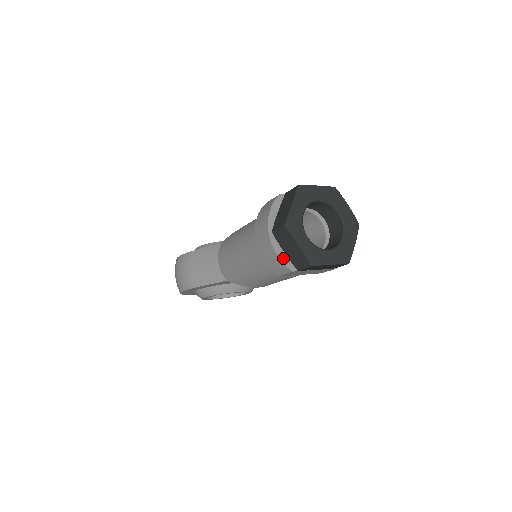
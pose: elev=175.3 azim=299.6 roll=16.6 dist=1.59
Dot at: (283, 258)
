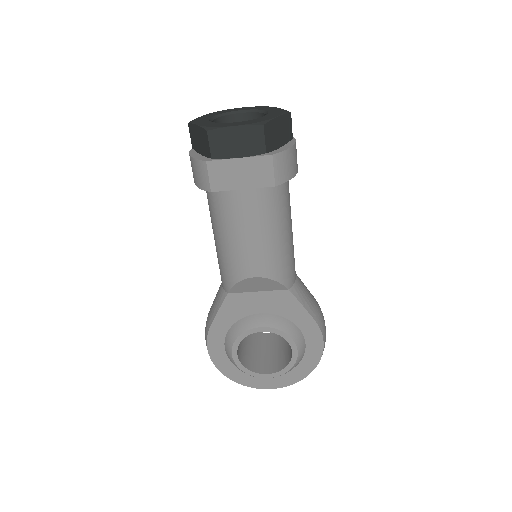
Dot at: (198, 157)
